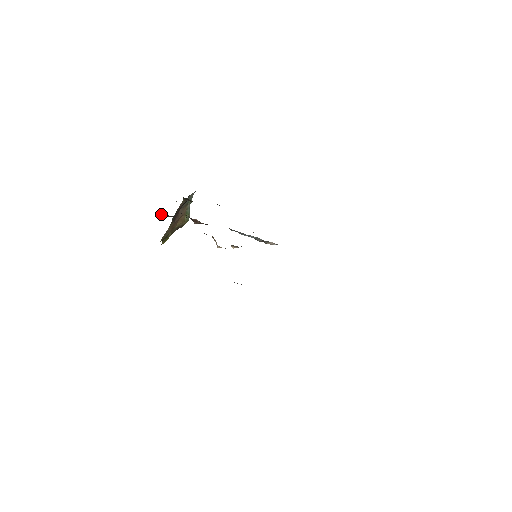
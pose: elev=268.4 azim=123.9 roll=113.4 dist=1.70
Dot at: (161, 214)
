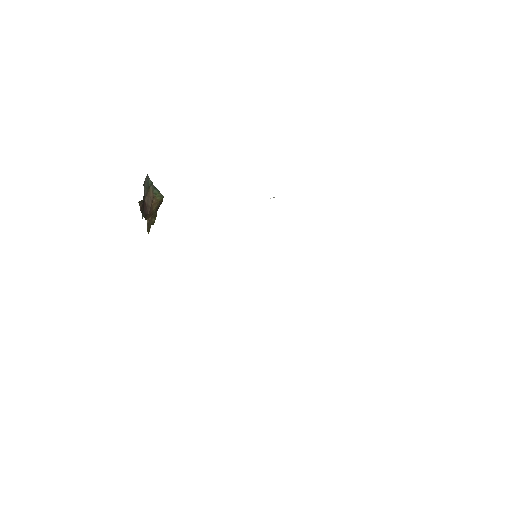
Dot at: occluded
